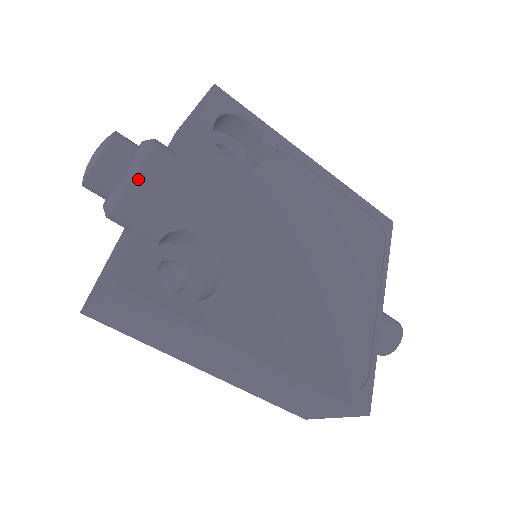
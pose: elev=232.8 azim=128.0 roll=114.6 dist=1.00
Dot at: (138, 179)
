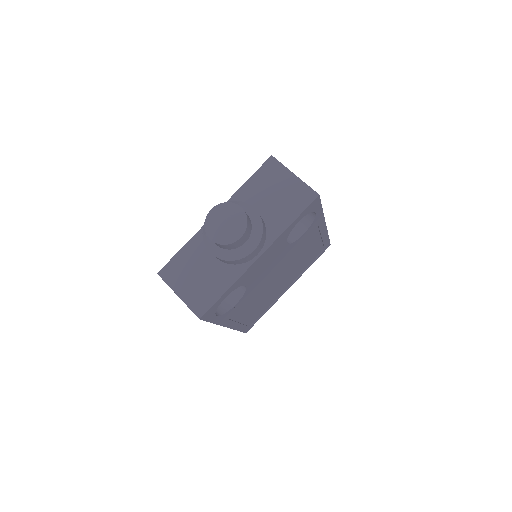
Dot at: (240, 260)
